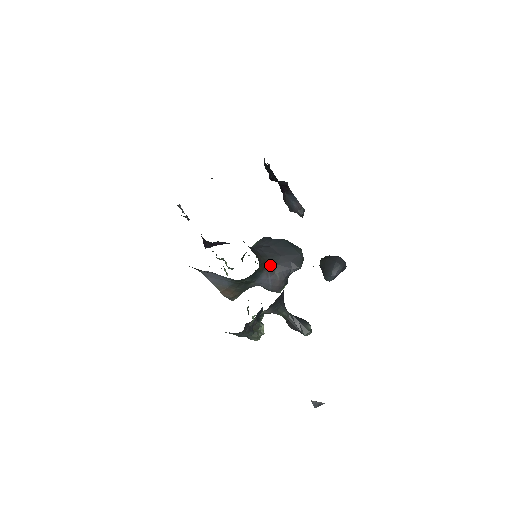
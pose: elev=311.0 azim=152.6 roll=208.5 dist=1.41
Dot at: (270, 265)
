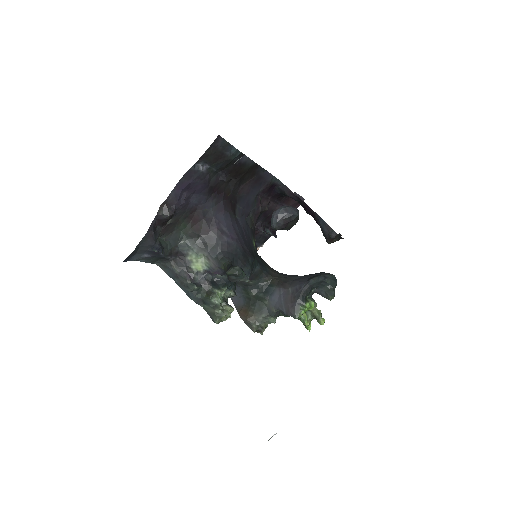
Dot at: (286, 281)
